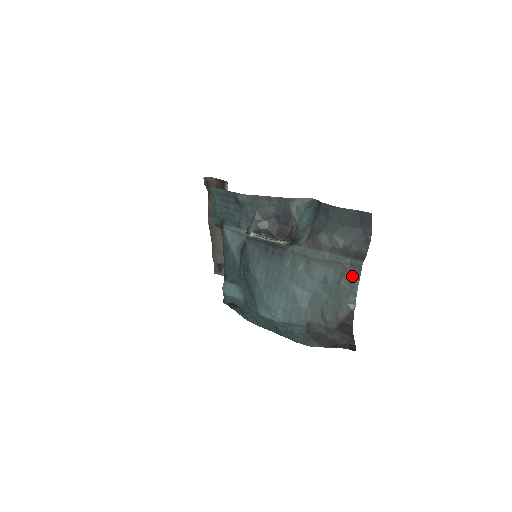
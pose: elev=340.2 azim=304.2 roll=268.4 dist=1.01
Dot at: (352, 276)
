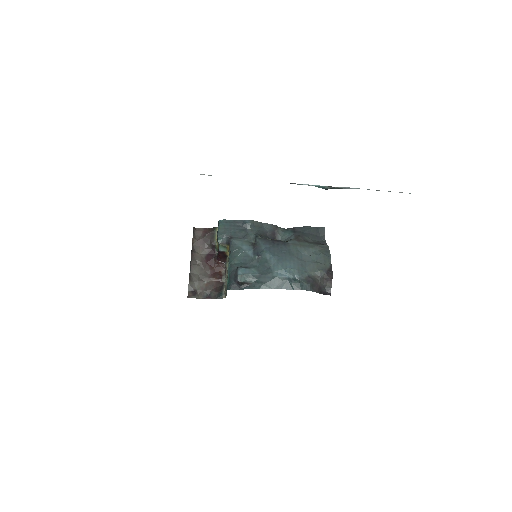
Dot at: (326, 251)
